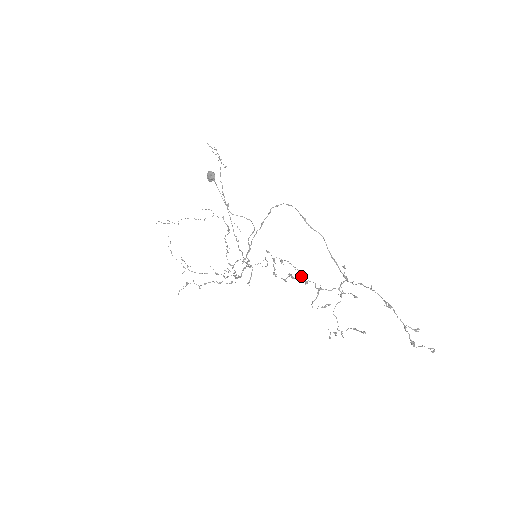
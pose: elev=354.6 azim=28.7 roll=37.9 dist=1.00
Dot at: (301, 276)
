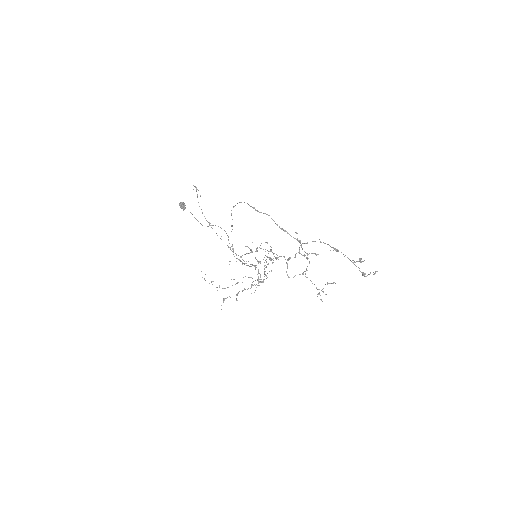
Dot at: occluded
